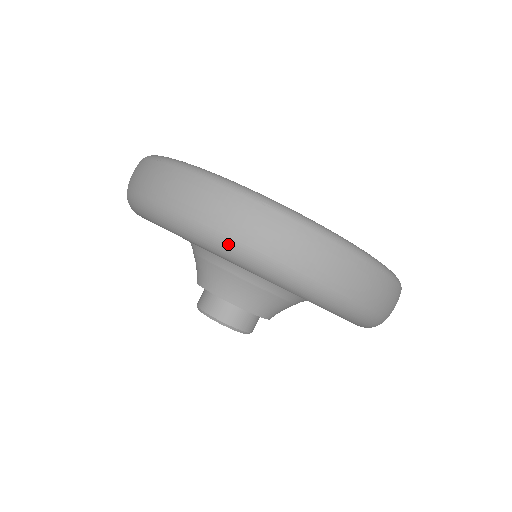
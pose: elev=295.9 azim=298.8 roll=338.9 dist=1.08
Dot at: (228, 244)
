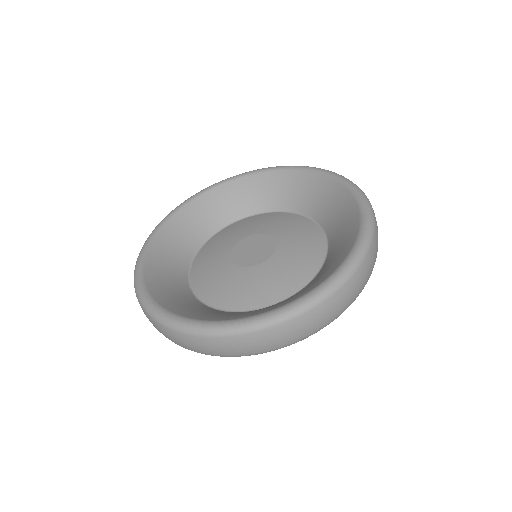
Dot at: occluded
